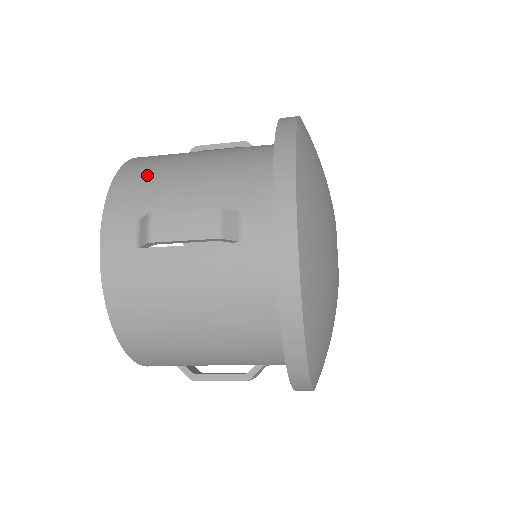
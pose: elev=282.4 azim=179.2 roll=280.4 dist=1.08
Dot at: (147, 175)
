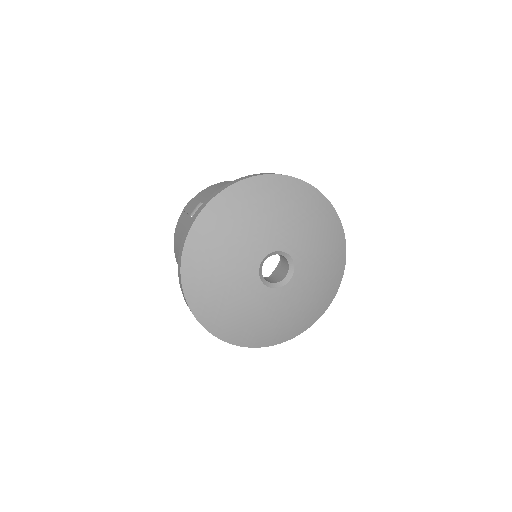
Dot at: (220, 186)
